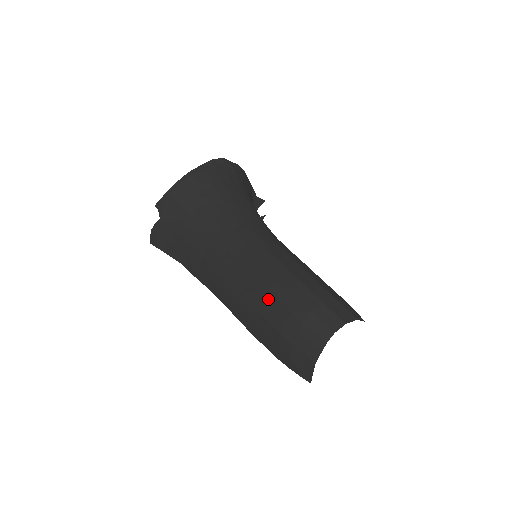
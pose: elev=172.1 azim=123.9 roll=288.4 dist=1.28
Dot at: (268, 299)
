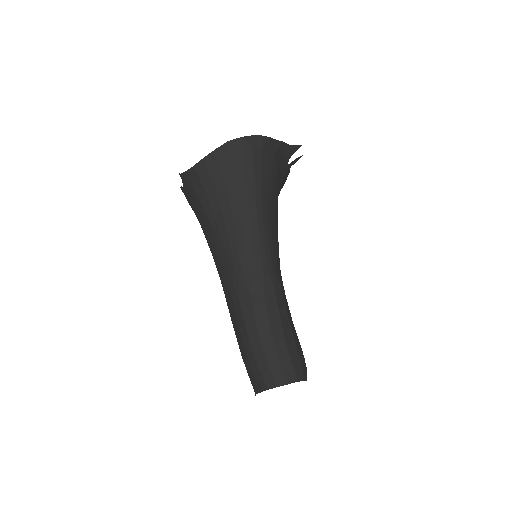
Dot at: (238, 333)
